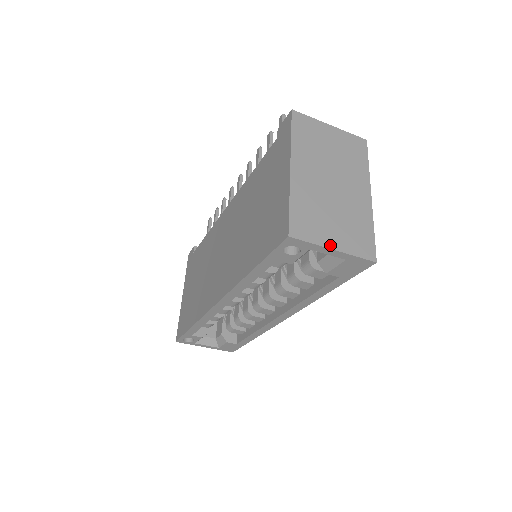
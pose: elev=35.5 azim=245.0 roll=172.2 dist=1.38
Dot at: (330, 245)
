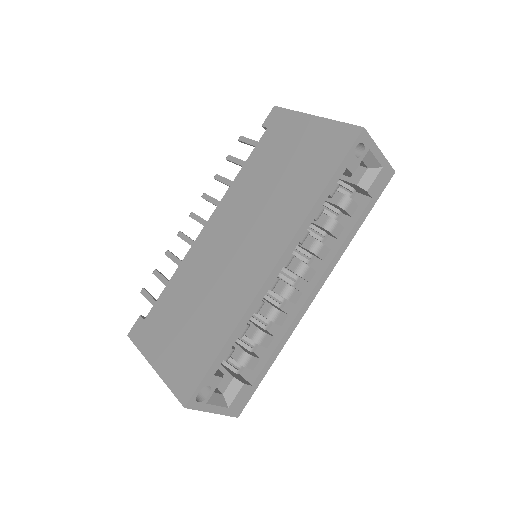
Dot at: (377, 148)
